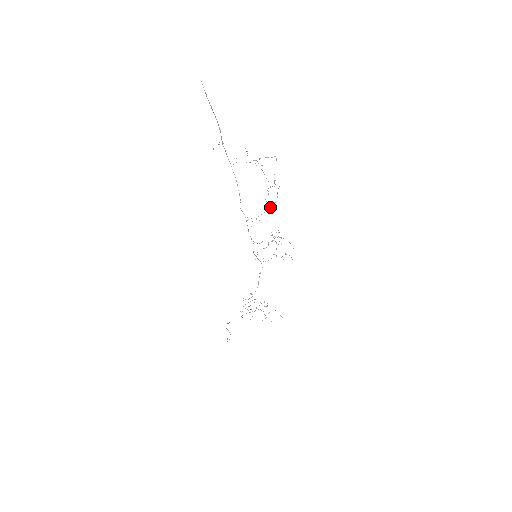
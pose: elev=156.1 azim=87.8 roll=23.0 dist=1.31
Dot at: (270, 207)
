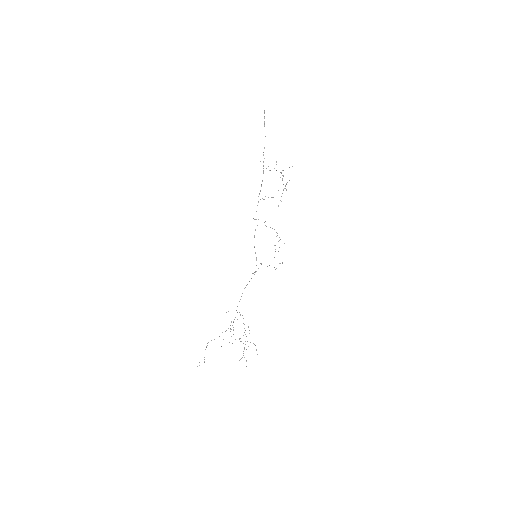
Dot at: occluded
